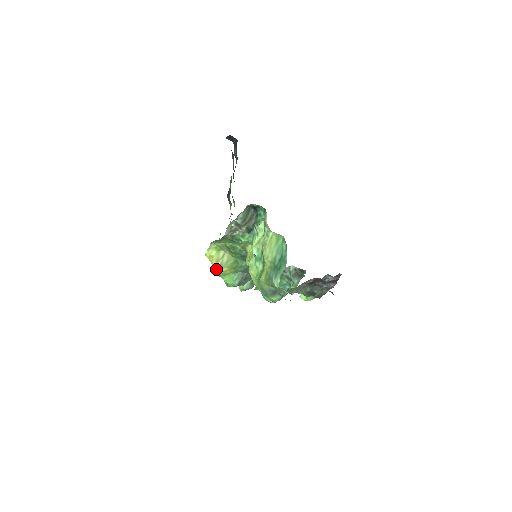
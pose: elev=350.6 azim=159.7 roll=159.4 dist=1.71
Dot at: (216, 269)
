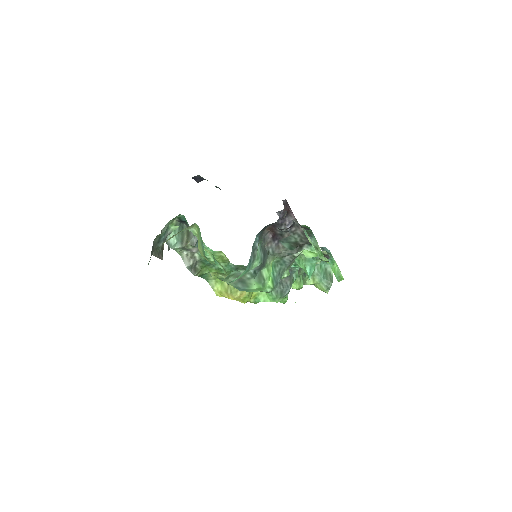
Dot at: (237, 300)
